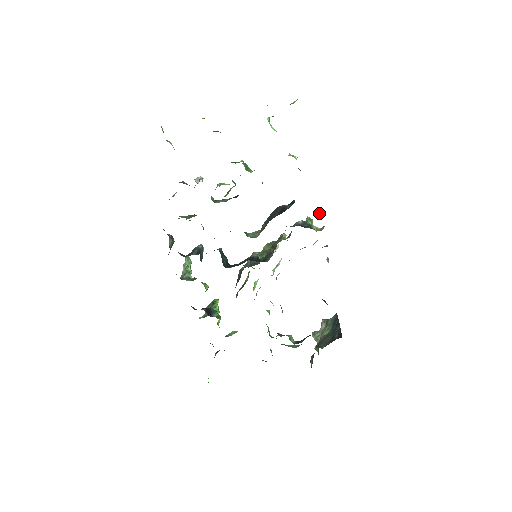
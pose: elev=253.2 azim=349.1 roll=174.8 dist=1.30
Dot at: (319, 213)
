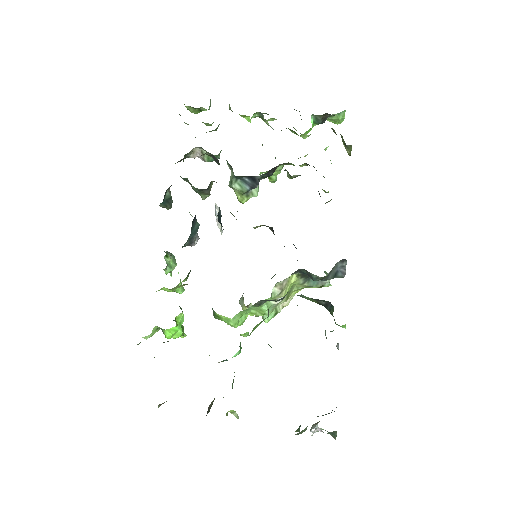
Dot at: occluded
